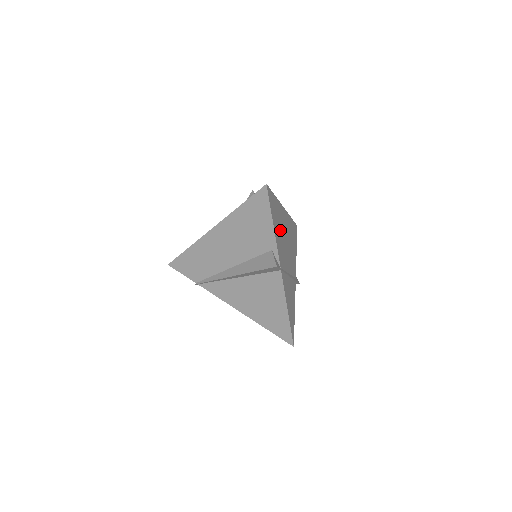
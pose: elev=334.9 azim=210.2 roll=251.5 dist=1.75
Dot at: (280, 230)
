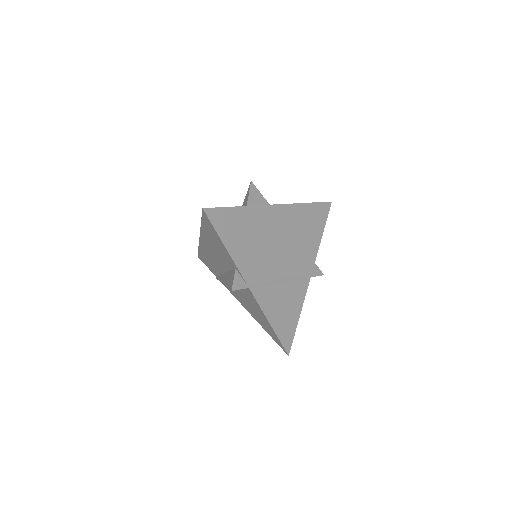
Dot at: (253, 240)
